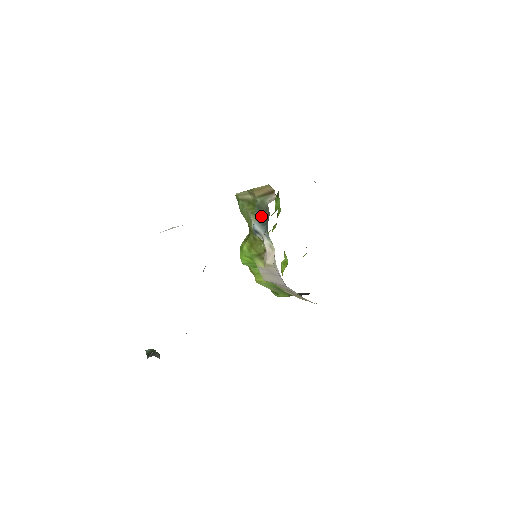
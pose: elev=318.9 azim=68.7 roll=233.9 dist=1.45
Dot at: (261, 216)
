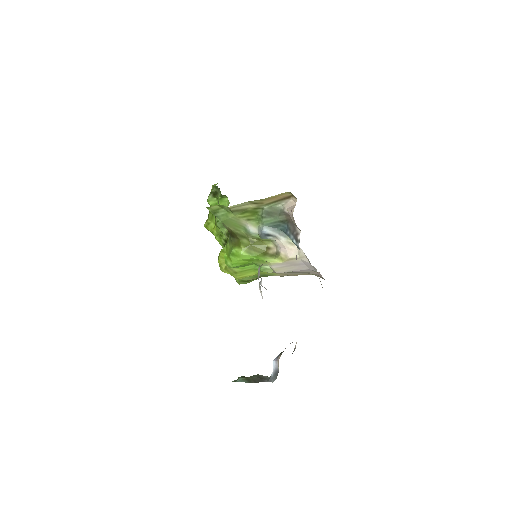
Dot at: (274, 220)
